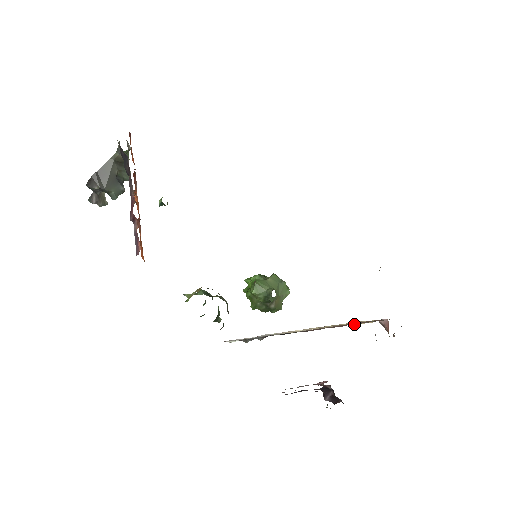
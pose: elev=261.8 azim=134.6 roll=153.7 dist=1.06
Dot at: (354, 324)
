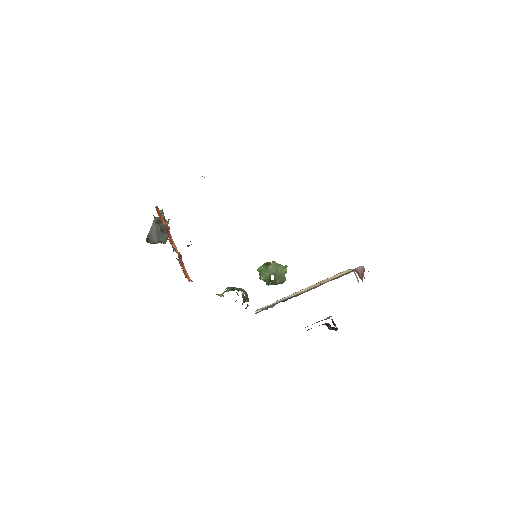
Dot at: occluded
